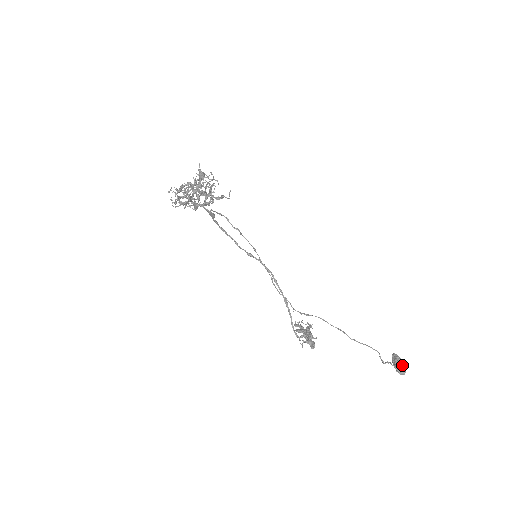
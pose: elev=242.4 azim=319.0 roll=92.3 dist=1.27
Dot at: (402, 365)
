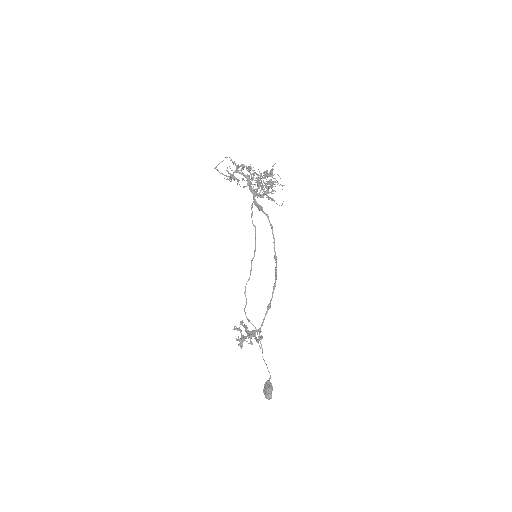
Dot at: occluded
